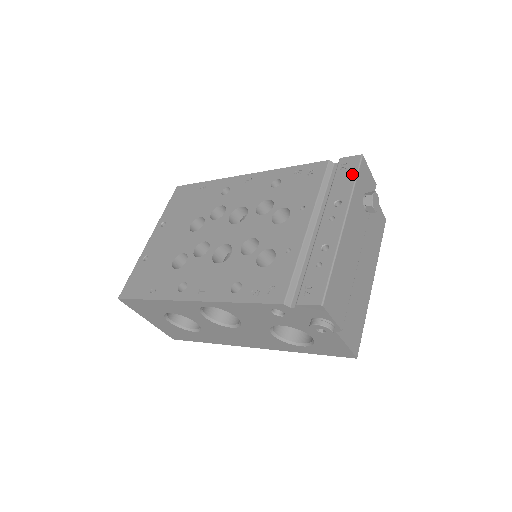
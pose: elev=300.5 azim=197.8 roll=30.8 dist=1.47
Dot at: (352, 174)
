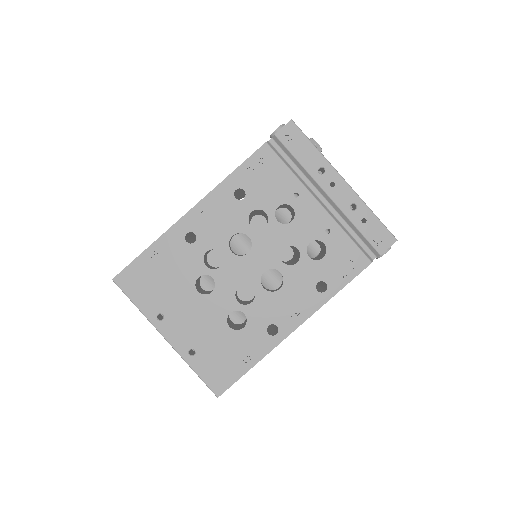
Dot at: (304, 141)
